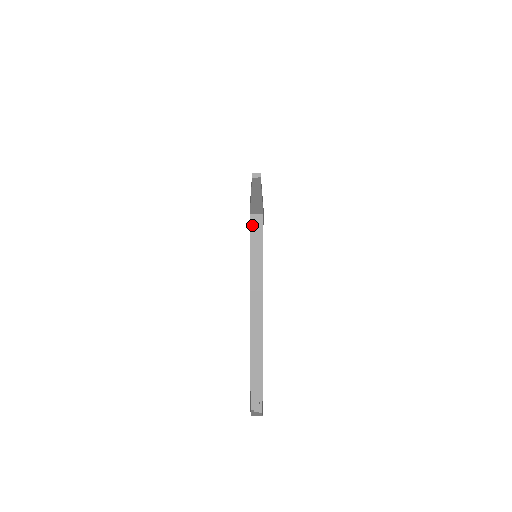
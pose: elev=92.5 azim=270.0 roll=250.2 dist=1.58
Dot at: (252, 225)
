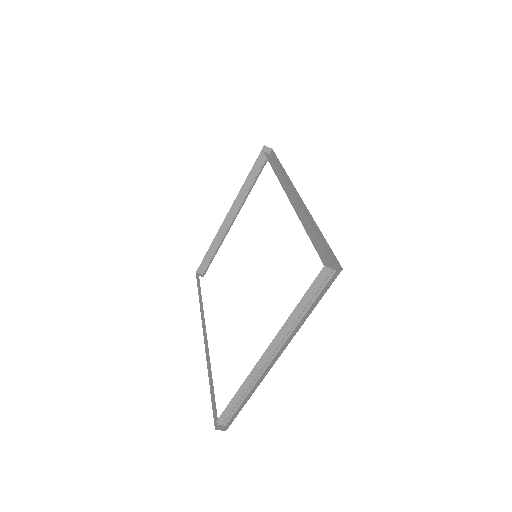
Dot at: (320, 276)
